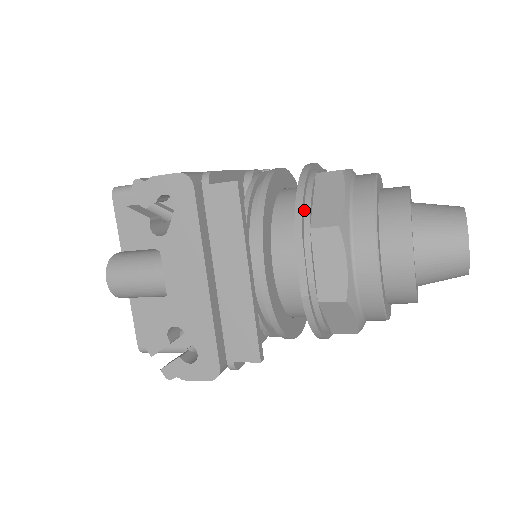
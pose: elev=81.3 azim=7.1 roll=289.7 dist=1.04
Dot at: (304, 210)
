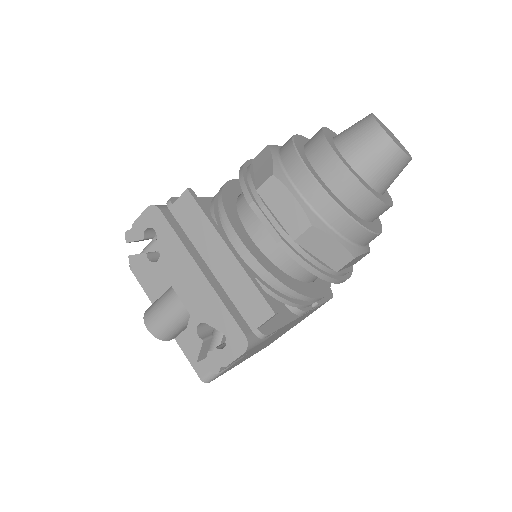
Dot at: (248, 183)
